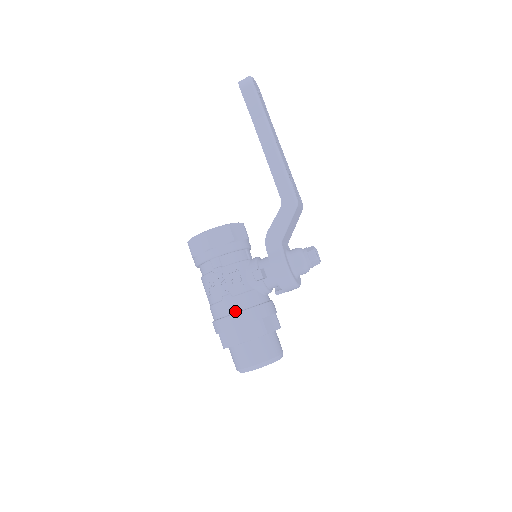
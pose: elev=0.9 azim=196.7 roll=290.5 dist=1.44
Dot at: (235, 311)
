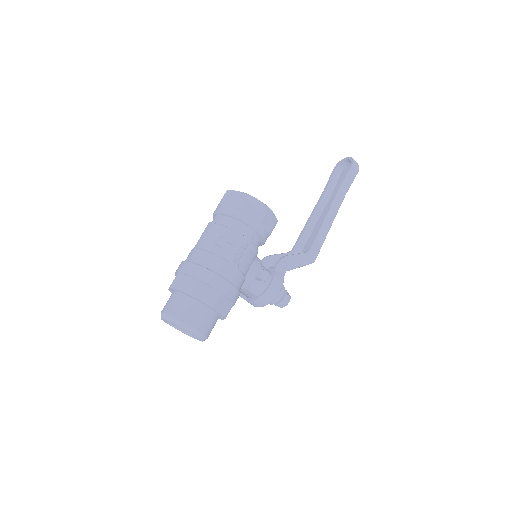
Dot at: (230, 280)
